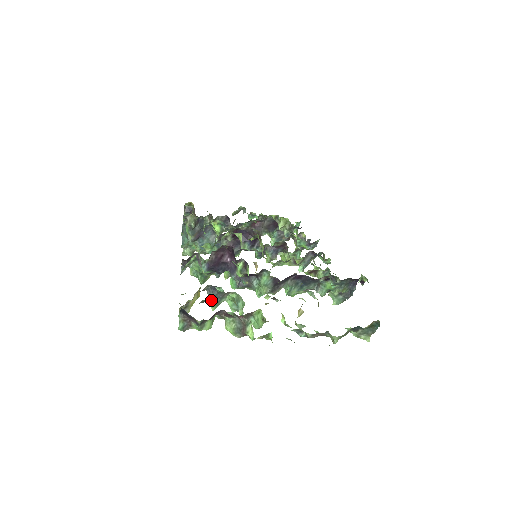
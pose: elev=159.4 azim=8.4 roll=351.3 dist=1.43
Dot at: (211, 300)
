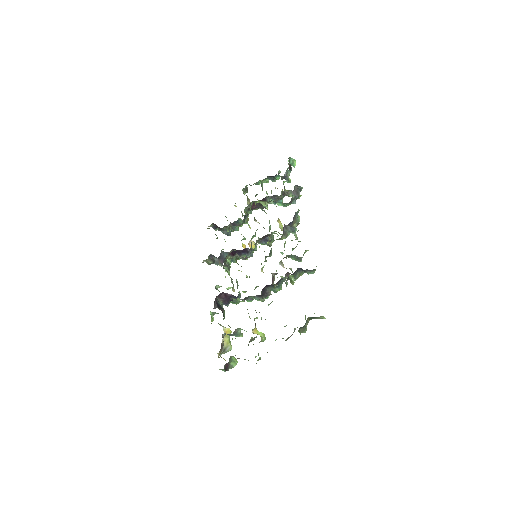
Dot at: occluded
